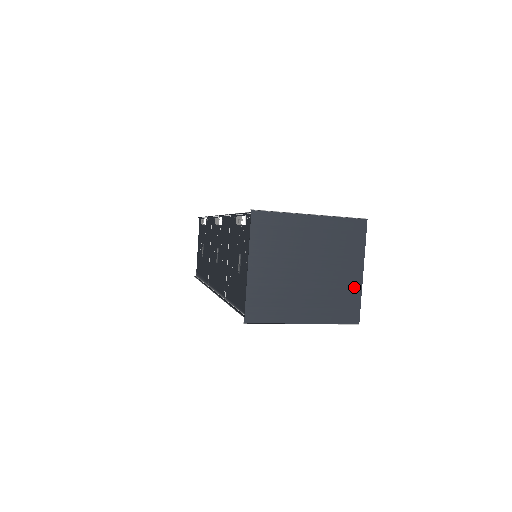
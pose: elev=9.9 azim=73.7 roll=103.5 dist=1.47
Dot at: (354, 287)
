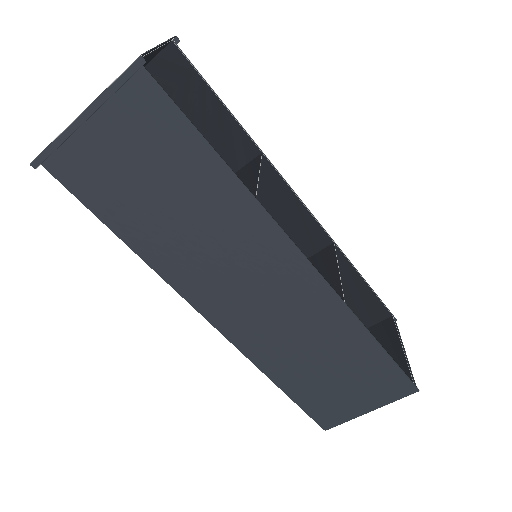
Dot at: occluded
